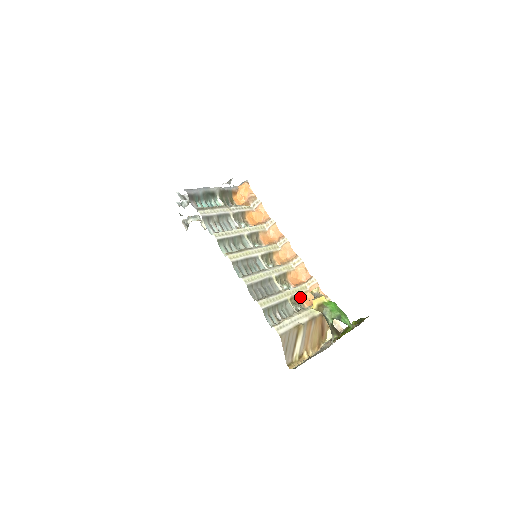
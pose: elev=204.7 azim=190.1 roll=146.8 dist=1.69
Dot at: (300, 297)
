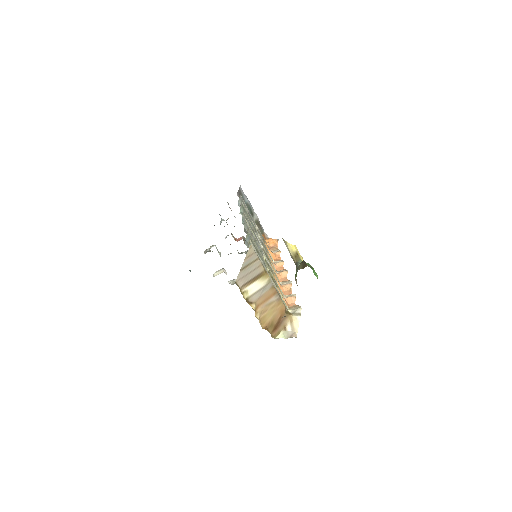
Dot at: occluded
